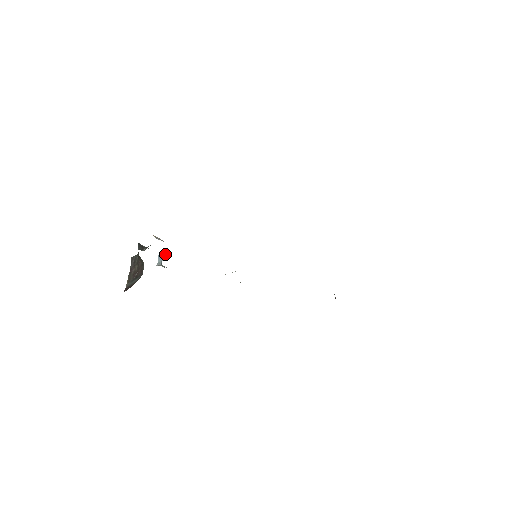
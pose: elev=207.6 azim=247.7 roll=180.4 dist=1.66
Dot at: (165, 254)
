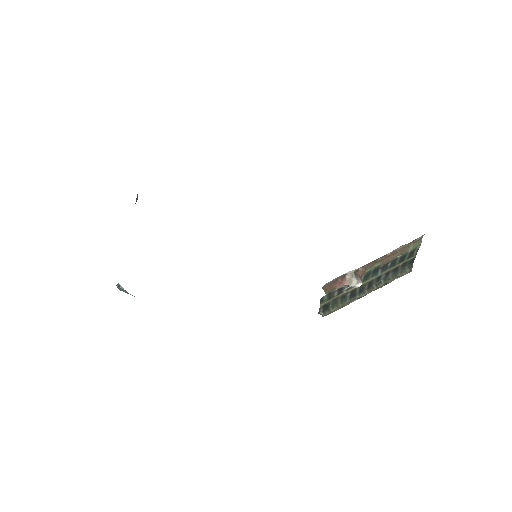
Dot at: (126, 292)
